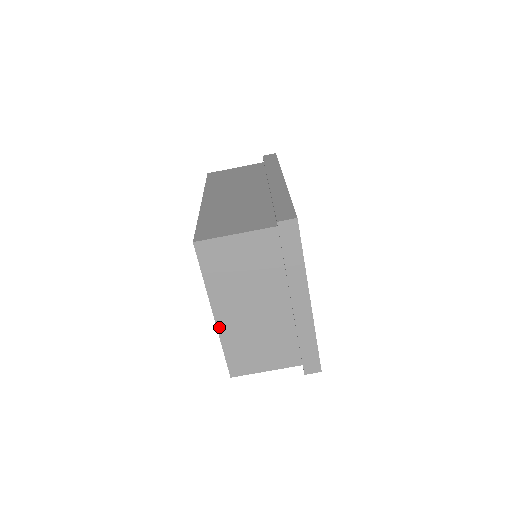
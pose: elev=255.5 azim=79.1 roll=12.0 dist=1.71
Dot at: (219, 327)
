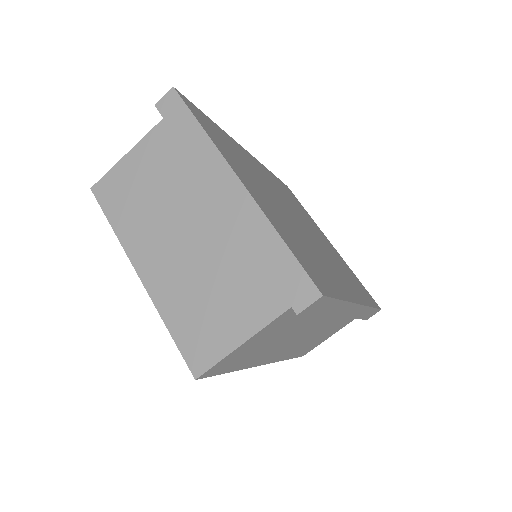
Dot at: (150, 291)
